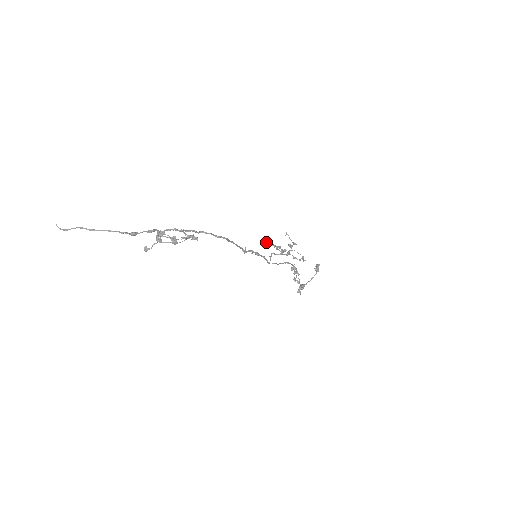
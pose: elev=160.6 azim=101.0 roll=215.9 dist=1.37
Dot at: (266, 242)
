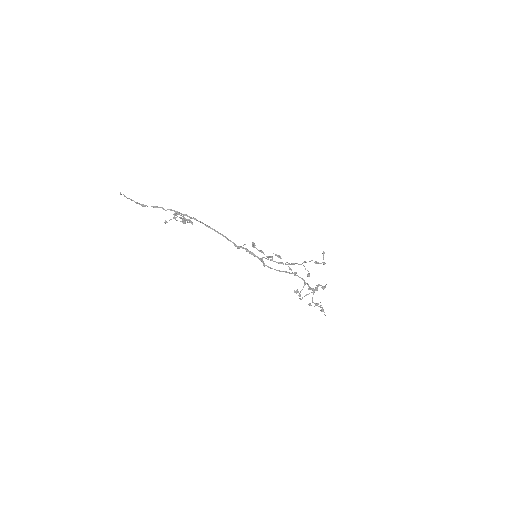
Dot at: (253, 244)
